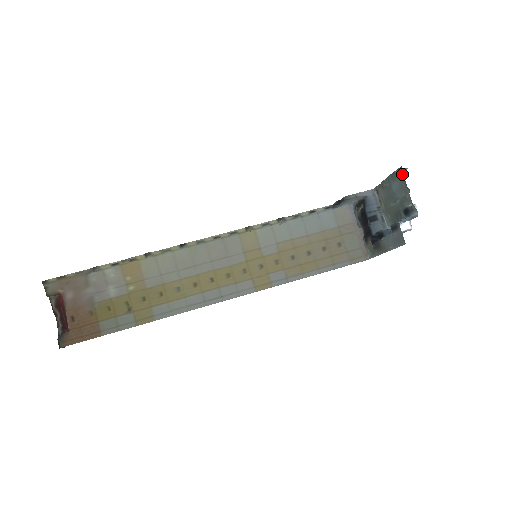
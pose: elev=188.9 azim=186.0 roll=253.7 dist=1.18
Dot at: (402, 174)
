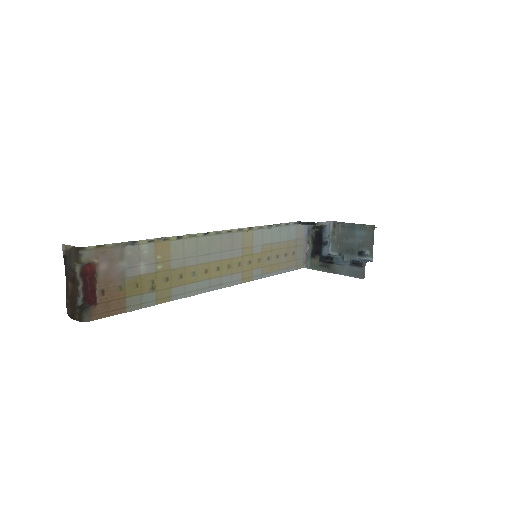
Dot at: occluded
